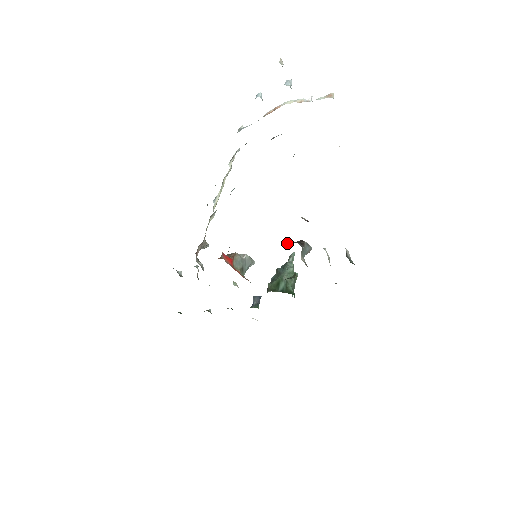
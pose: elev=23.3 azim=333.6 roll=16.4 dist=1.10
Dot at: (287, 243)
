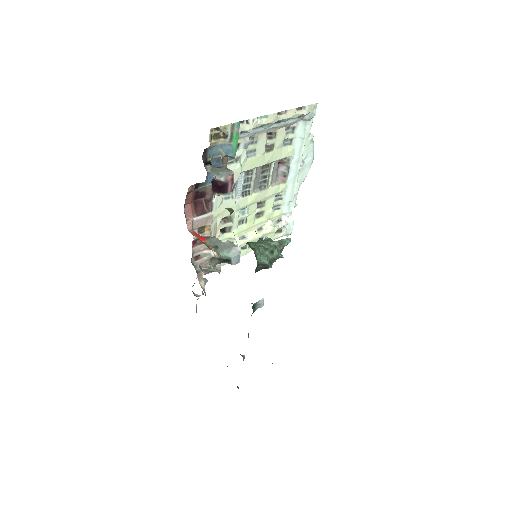
Dot at: occluded
